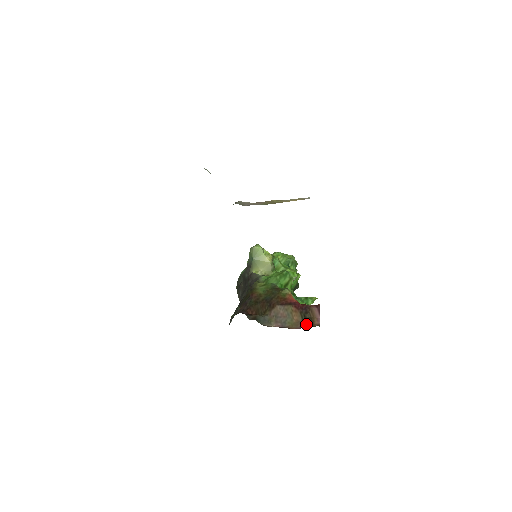
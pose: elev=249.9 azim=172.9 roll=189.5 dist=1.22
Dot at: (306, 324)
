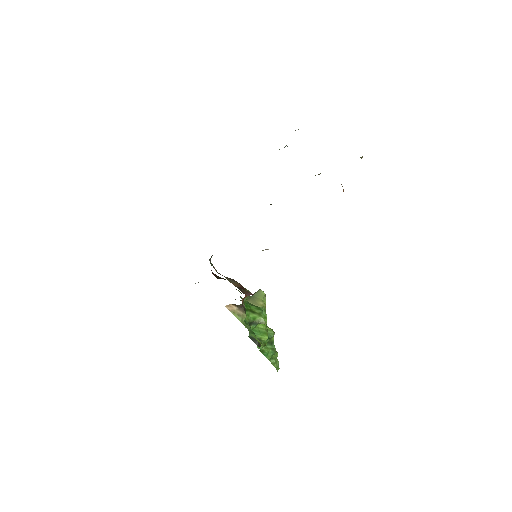
Dot at: occluded
